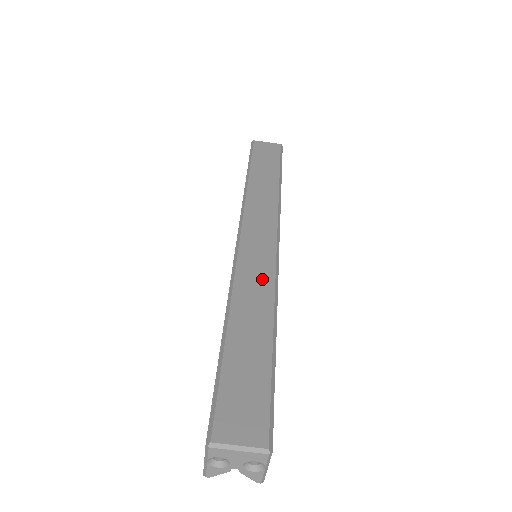
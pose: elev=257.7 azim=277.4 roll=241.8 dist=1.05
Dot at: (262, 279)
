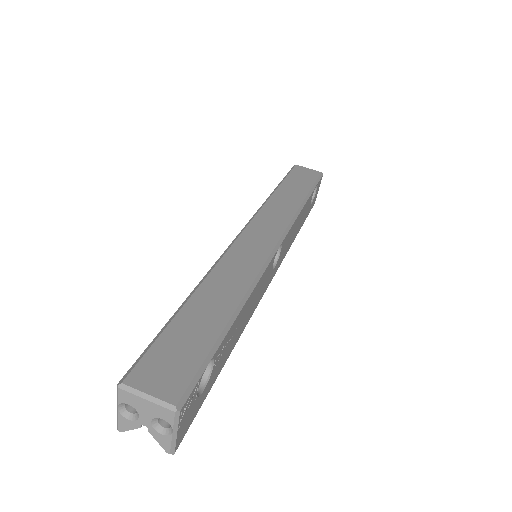
Dot at: (246, 268)
